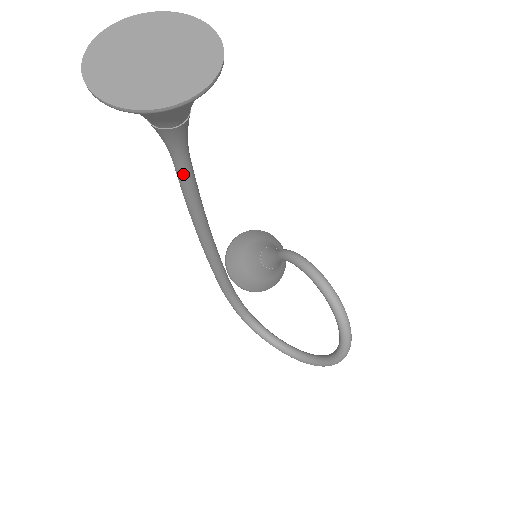
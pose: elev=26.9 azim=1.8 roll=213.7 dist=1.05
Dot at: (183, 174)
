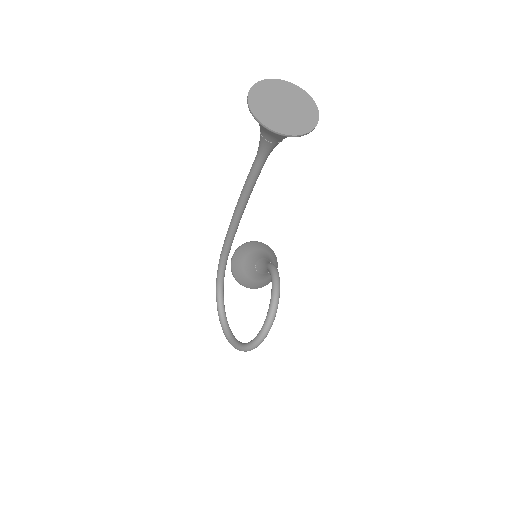
Dot at: (255, 167)
